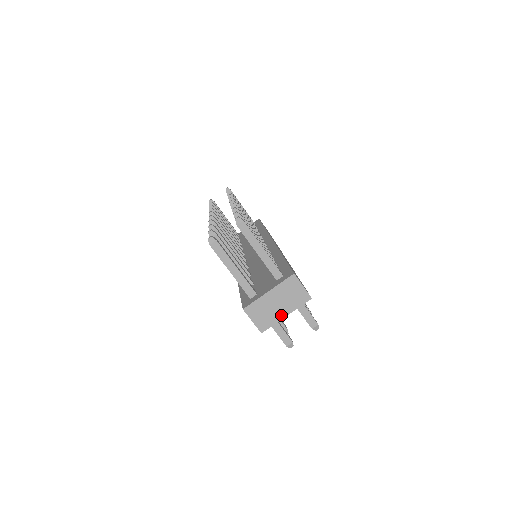
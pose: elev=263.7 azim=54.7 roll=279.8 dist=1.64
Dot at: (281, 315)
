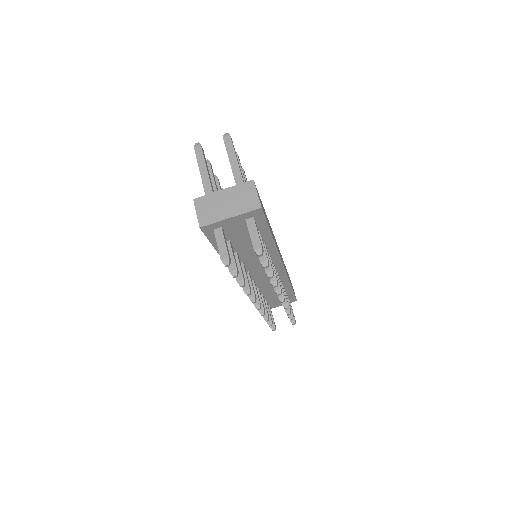
Dot at: (226, 215)
